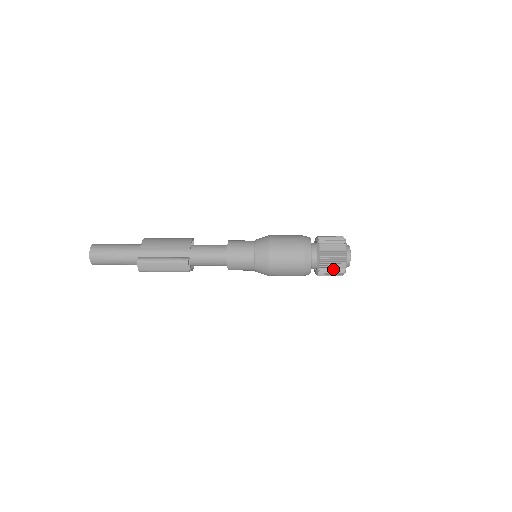
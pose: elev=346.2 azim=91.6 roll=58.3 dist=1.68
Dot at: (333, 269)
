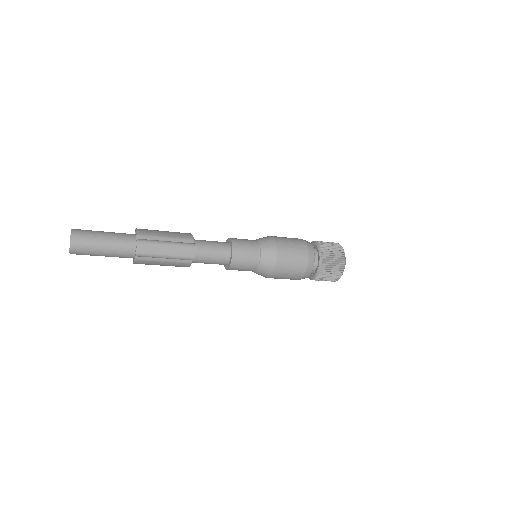
Dot at: (333, 268)
